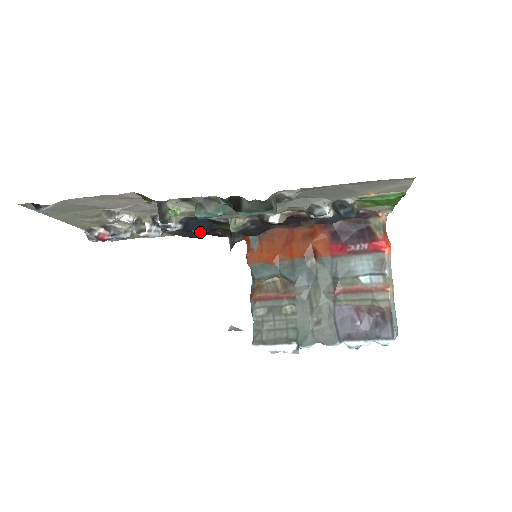
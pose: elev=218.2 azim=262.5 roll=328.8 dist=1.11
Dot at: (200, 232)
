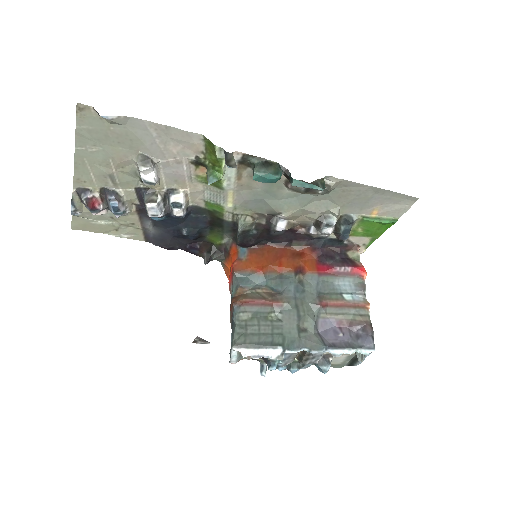
Dot at: (190, 233)
